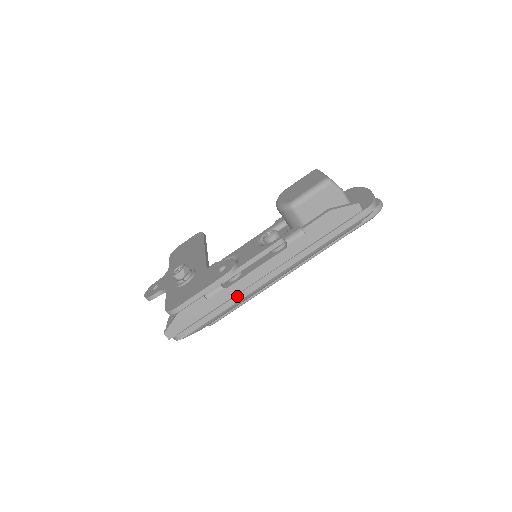
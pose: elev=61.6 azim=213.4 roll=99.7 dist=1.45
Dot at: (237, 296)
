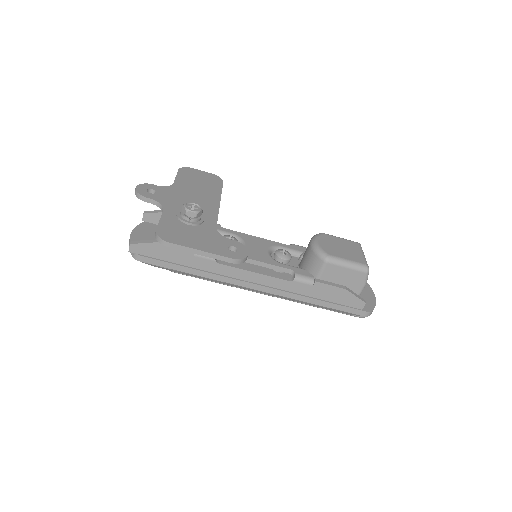
Dot at: (217, 275)
